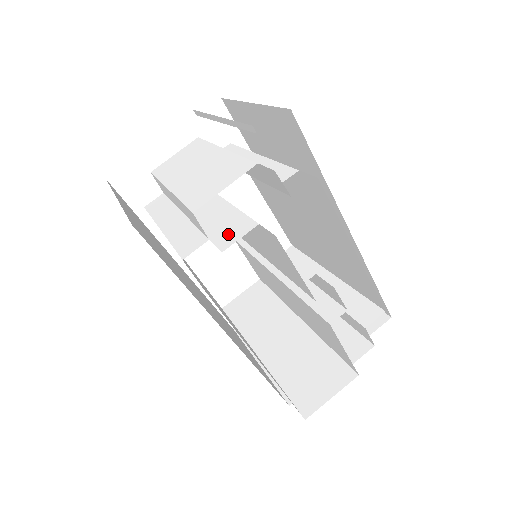
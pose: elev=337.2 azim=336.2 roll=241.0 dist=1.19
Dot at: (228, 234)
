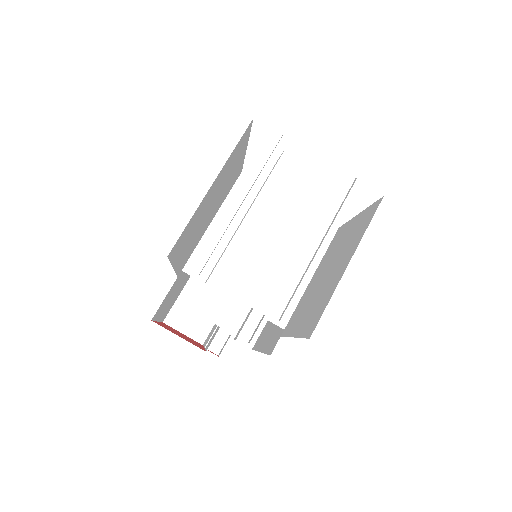
Dot at: (210, 301)
